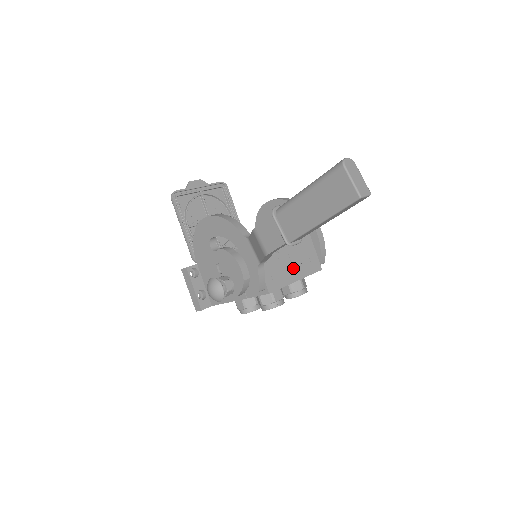
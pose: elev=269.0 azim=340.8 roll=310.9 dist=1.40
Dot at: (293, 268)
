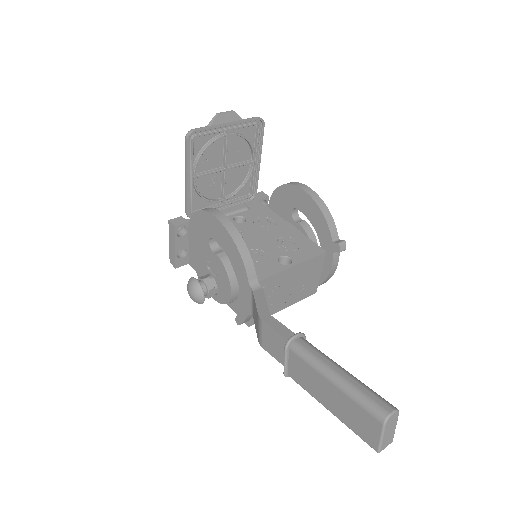
Dot at: (287, 298)
